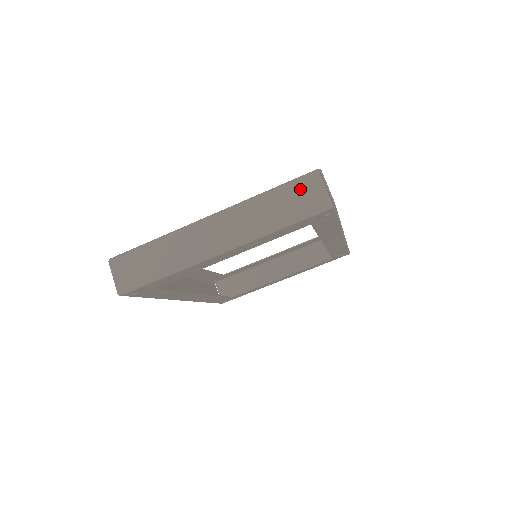
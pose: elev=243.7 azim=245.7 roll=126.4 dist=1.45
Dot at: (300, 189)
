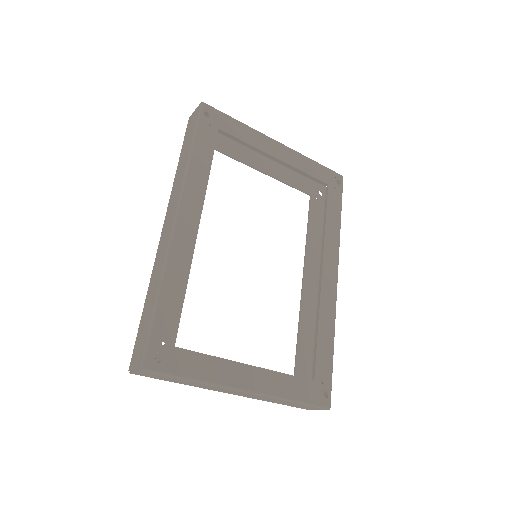
Dot at: (308, 407)
